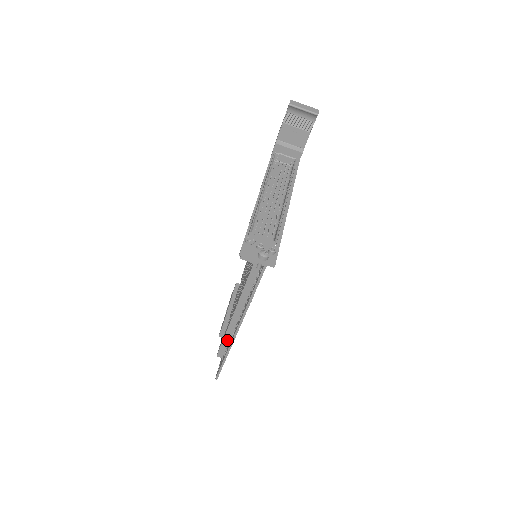
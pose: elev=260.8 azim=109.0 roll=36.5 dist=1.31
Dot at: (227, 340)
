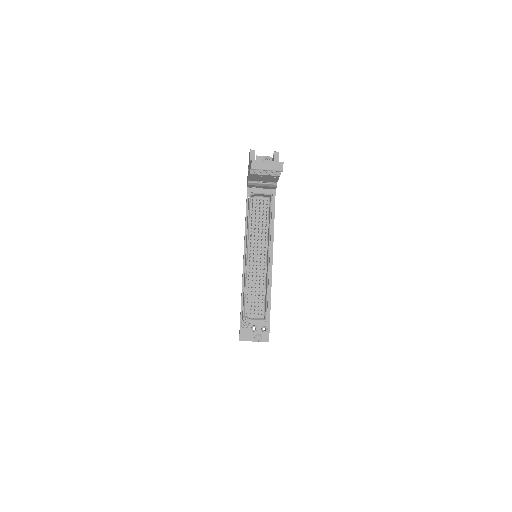
Dot at: occluded
